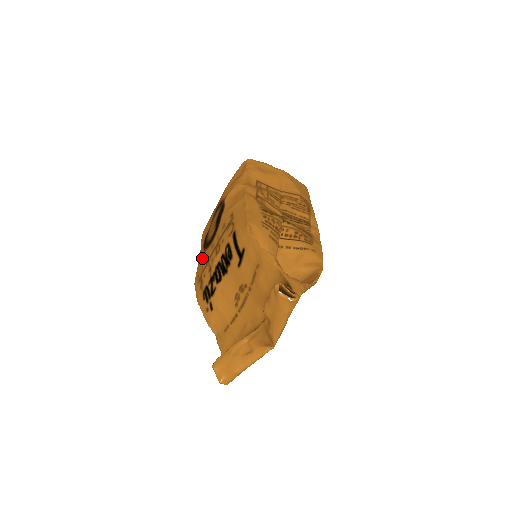
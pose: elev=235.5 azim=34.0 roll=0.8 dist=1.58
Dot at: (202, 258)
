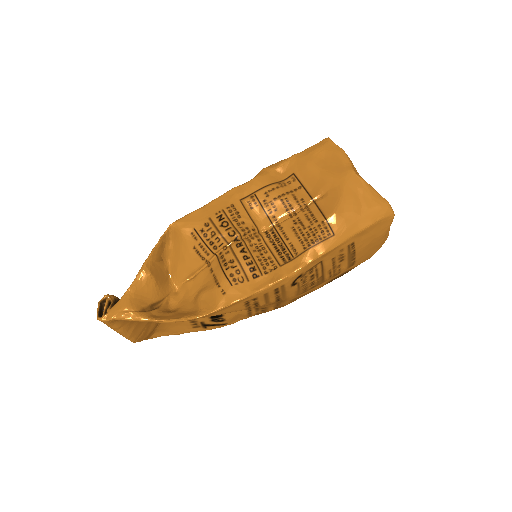
Dot at: occluded
